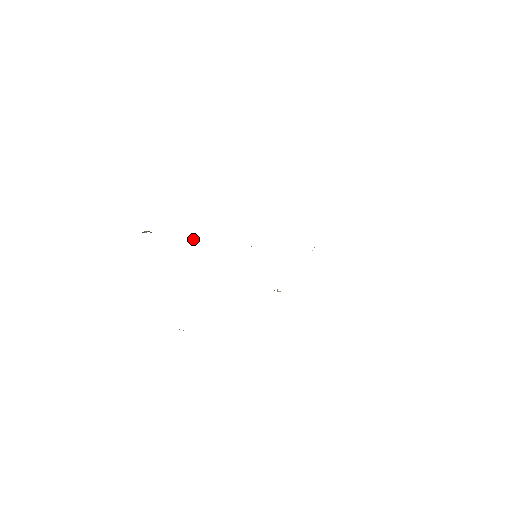
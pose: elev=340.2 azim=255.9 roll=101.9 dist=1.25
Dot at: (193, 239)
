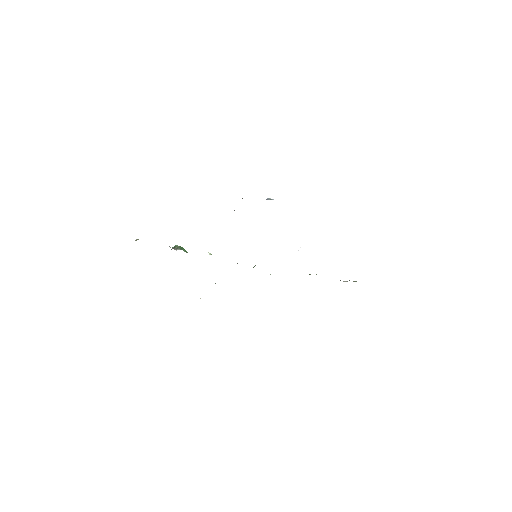
Dot at: (210, 253)
